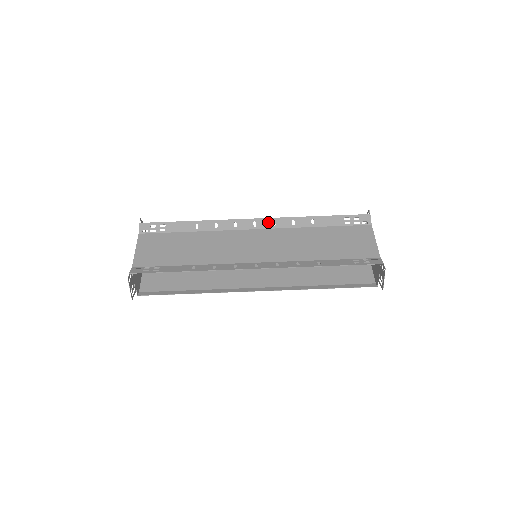
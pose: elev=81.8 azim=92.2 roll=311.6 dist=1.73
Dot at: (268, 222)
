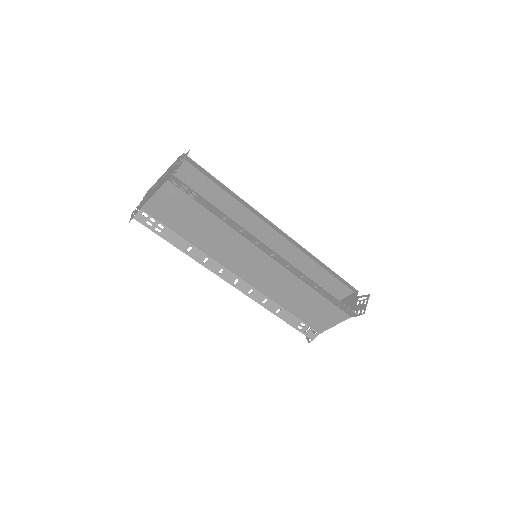
Dot at: (284, 262)
